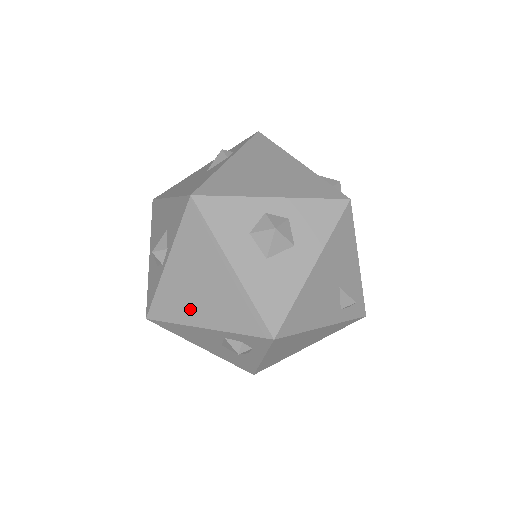
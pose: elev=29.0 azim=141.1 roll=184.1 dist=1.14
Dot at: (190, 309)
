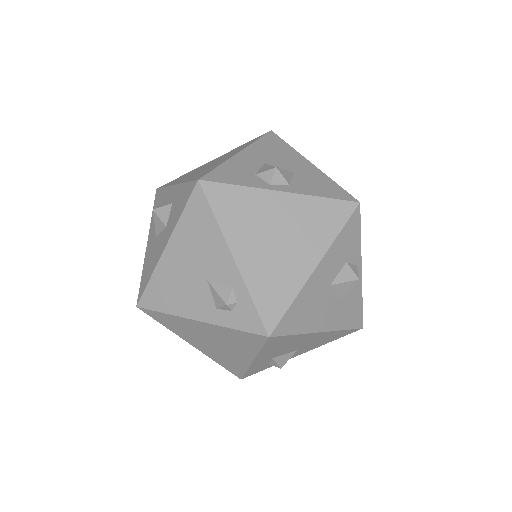
Dot at: occluded
